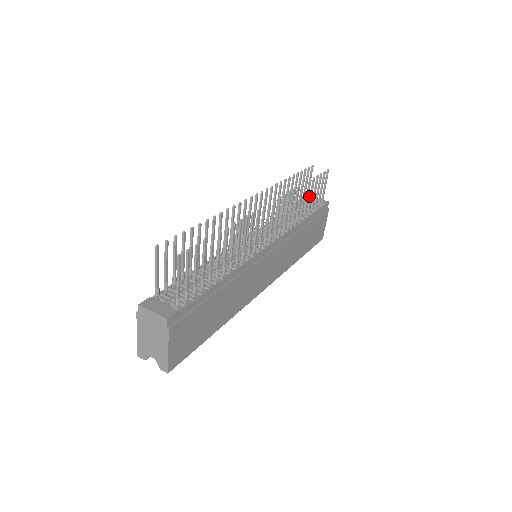
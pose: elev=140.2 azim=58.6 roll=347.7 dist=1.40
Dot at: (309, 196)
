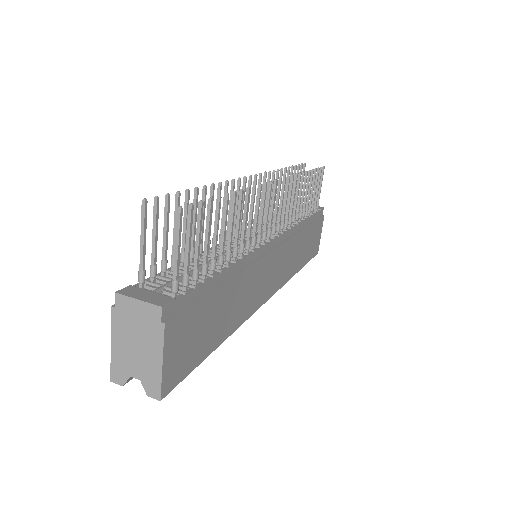
Dot at: occluded
